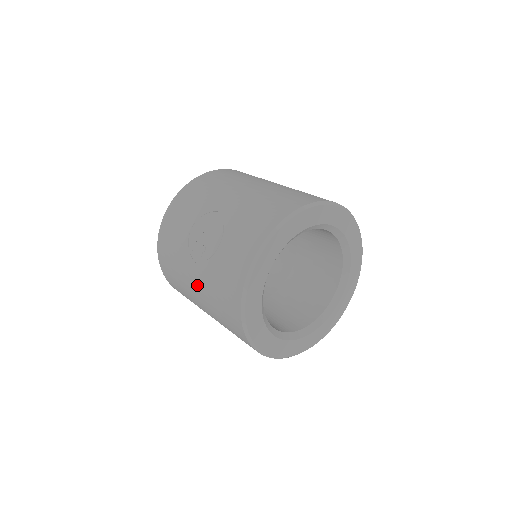
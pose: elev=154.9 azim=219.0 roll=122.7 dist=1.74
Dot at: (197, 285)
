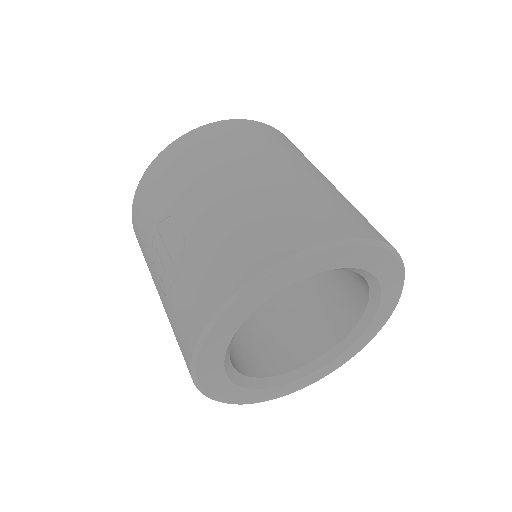
Dot at: occluded
